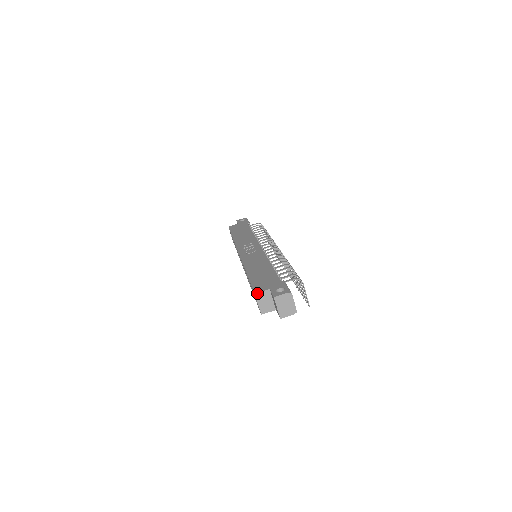
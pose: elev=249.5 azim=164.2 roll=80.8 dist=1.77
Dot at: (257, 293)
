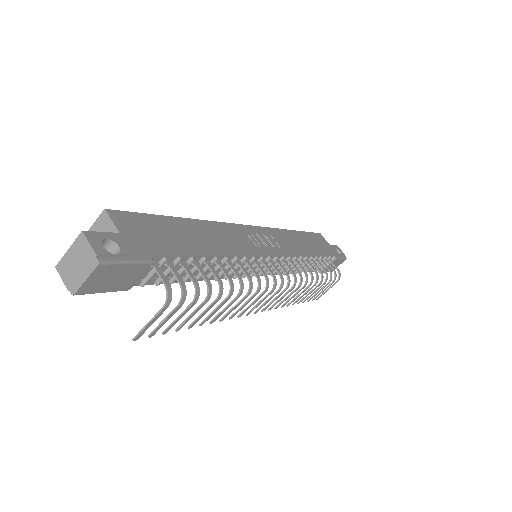
Dot at: (107, 212)
